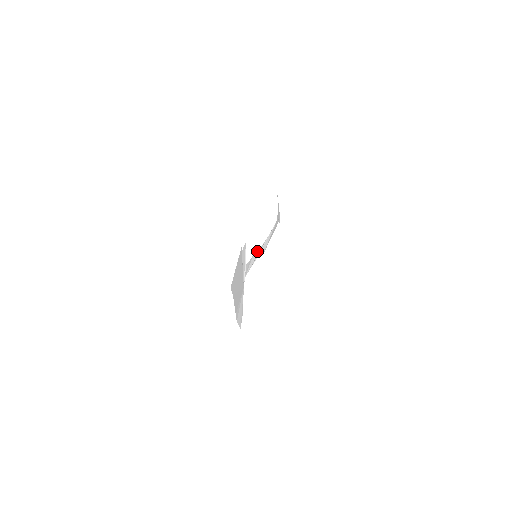
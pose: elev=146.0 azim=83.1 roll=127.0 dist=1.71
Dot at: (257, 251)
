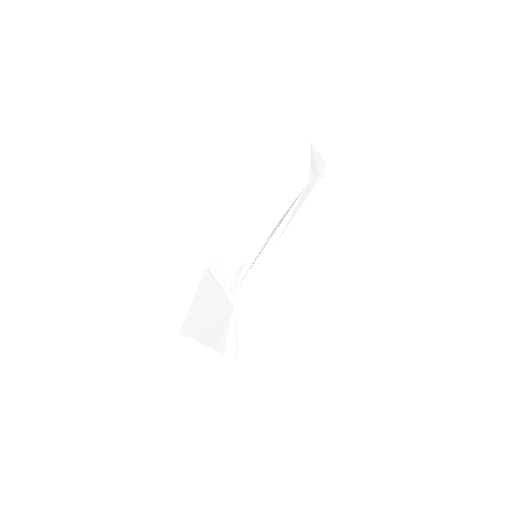
Dot at: occluded
